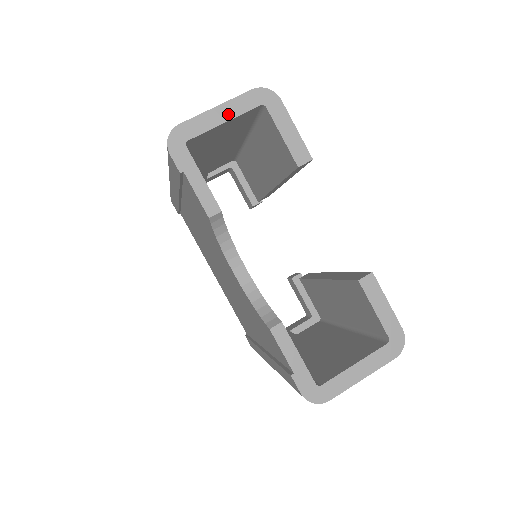
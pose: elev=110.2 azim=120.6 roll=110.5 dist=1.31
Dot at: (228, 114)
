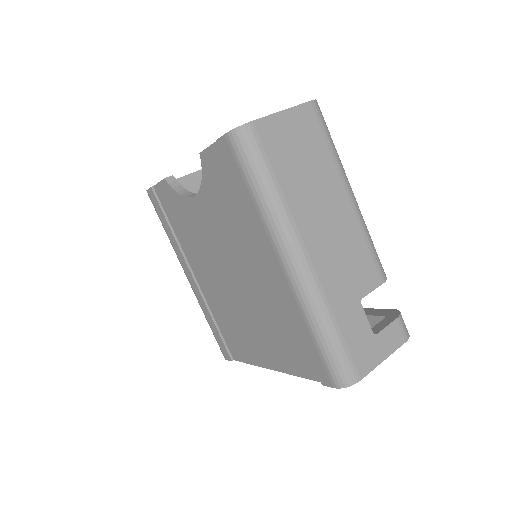
Dot at: (183, 177)
